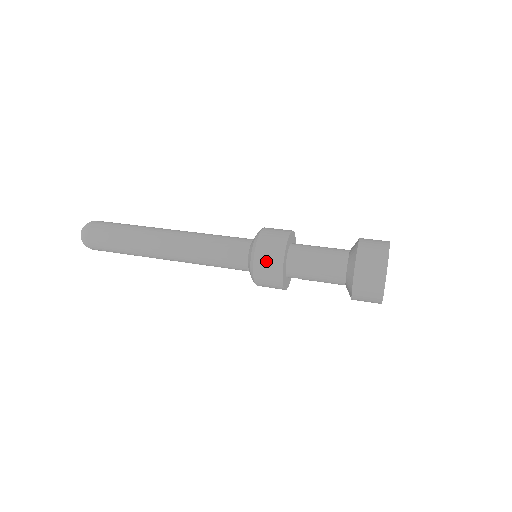
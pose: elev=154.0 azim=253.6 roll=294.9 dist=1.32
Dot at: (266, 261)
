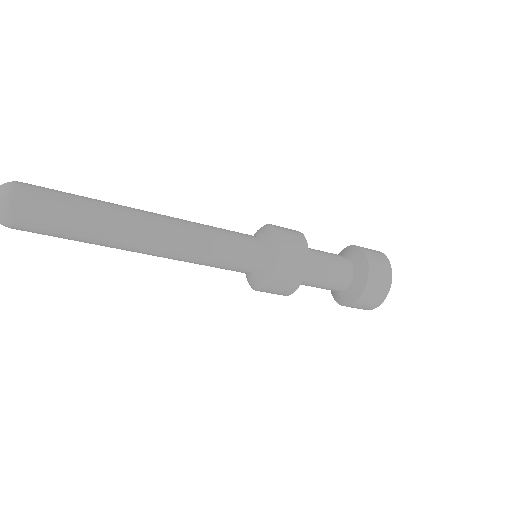
Dot at: (291, 254)
